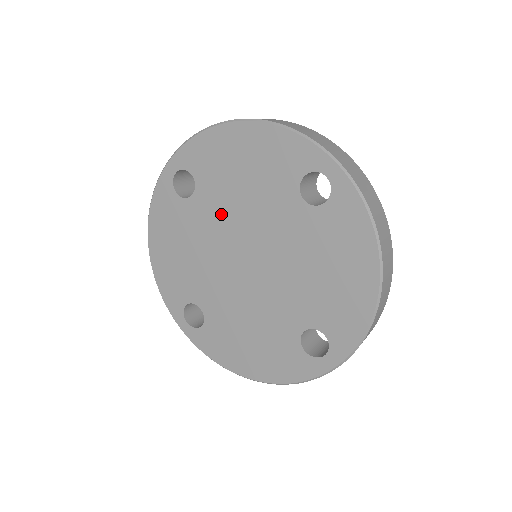
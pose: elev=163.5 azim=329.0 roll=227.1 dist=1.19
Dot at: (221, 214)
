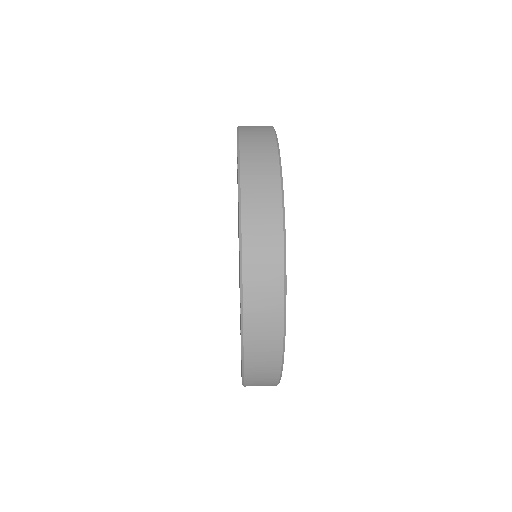
Dot at: occluded
